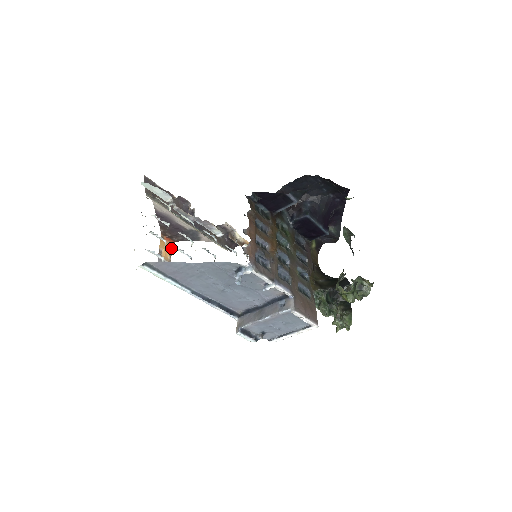
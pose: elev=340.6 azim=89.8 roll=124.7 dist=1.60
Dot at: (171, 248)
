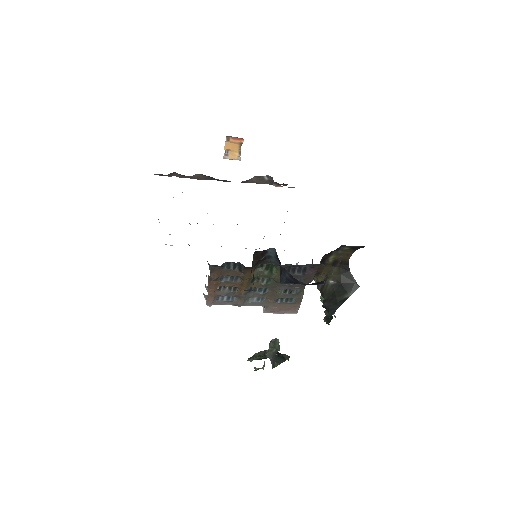
Dot at: (240, 144)
